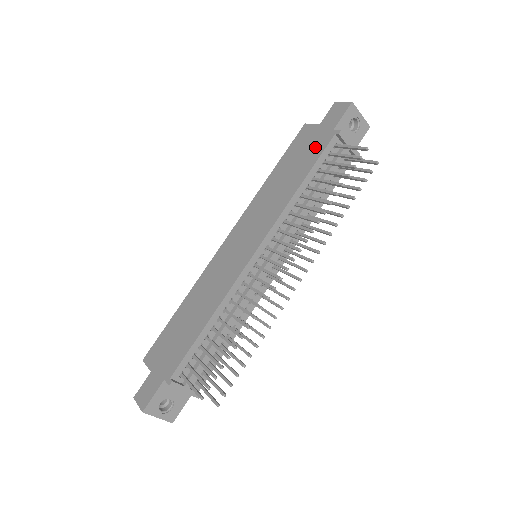
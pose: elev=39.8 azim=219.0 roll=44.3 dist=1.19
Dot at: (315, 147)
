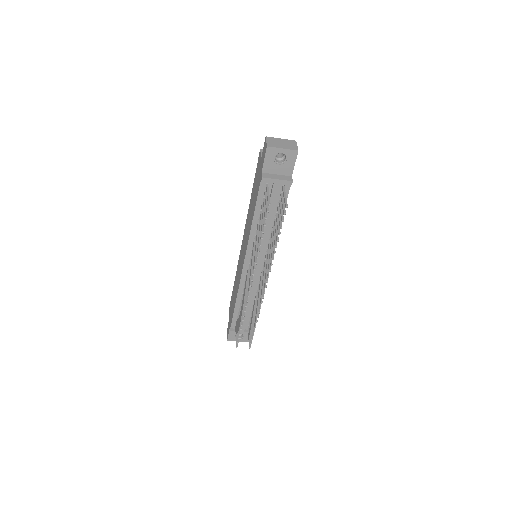
Dot at: (257, 185)
